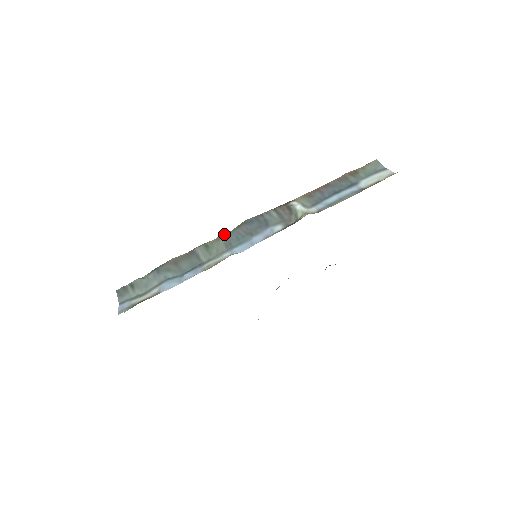
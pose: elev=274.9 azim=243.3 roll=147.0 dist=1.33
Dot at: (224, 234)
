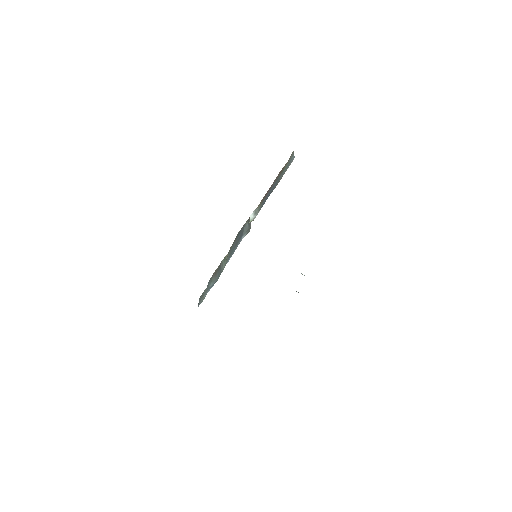
Dot at: (230, 247)
